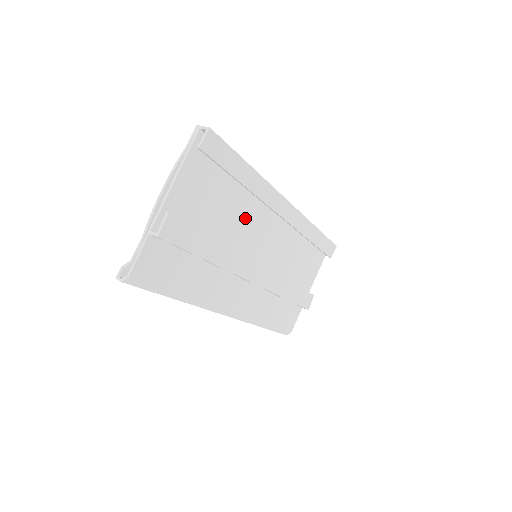
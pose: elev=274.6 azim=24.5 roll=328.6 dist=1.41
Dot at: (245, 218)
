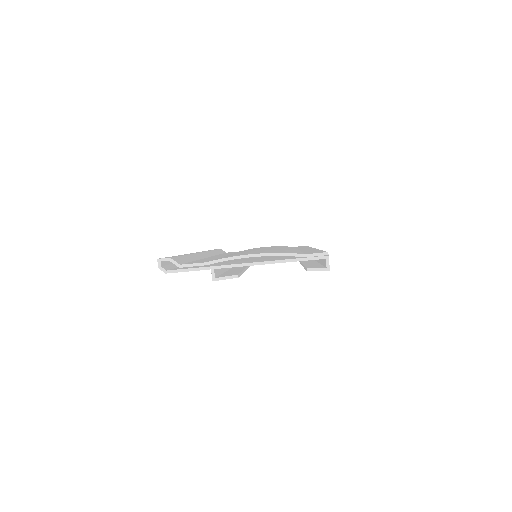
Dot at: occluded
